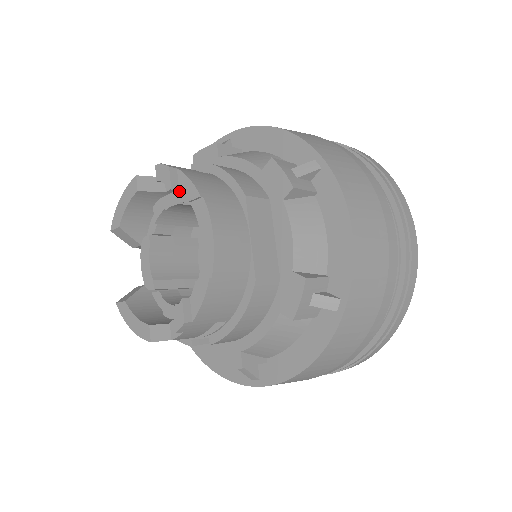
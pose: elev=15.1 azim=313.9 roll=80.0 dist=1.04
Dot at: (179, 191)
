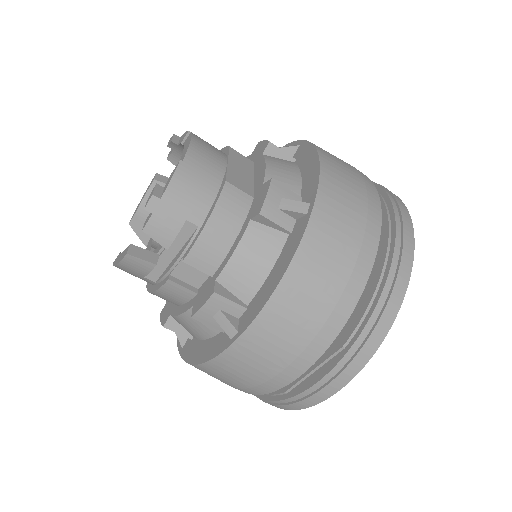
Dot at: occluded
